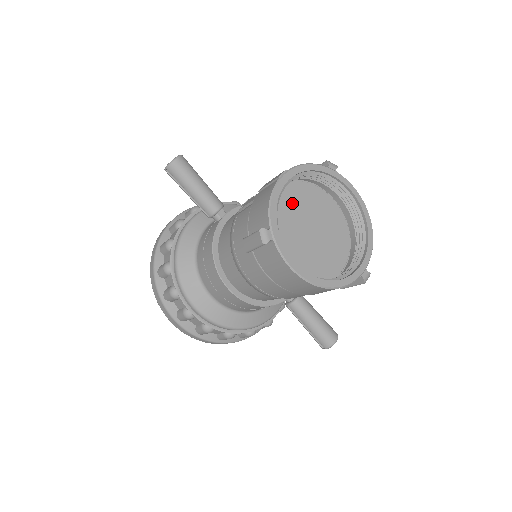
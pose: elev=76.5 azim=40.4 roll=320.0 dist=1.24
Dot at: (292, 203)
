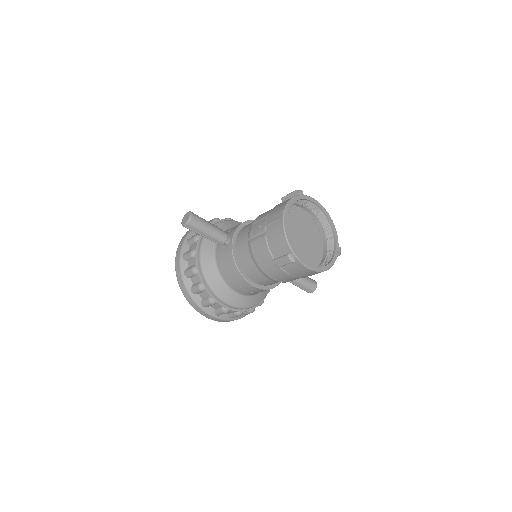
Dot at: occluded
